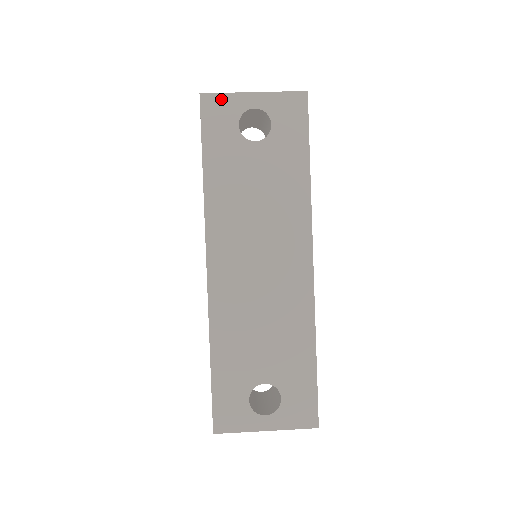
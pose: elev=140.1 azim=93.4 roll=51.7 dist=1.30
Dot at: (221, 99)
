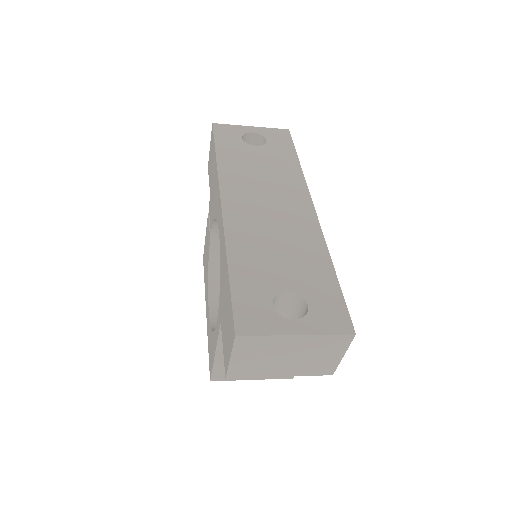
Dot at: (228, 127)
